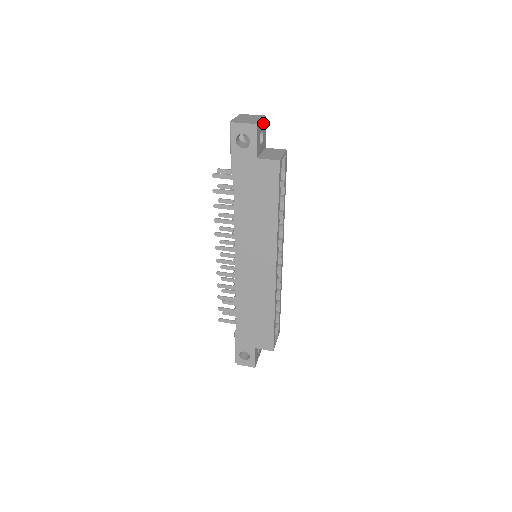
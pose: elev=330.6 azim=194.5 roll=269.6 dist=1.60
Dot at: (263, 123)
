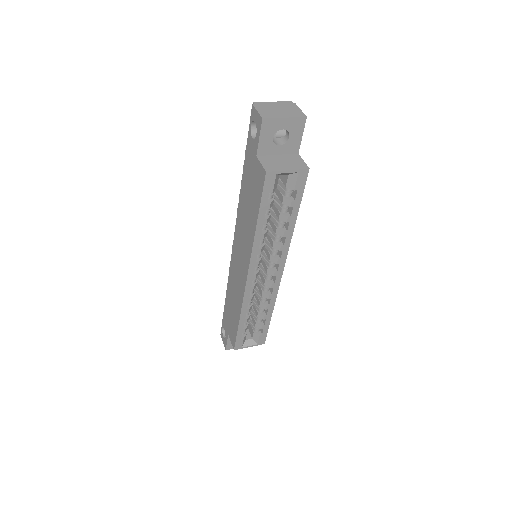
Dot at: (293, 123)
